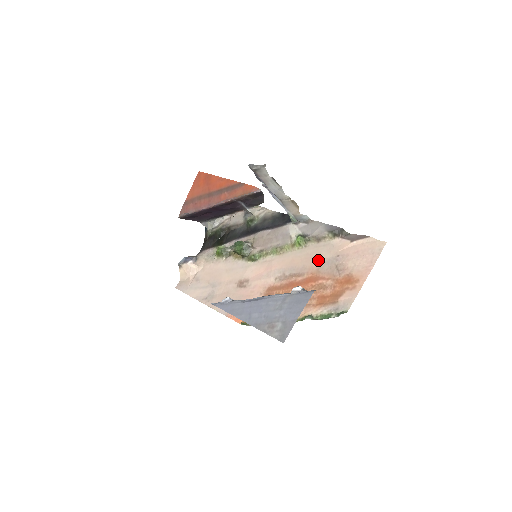
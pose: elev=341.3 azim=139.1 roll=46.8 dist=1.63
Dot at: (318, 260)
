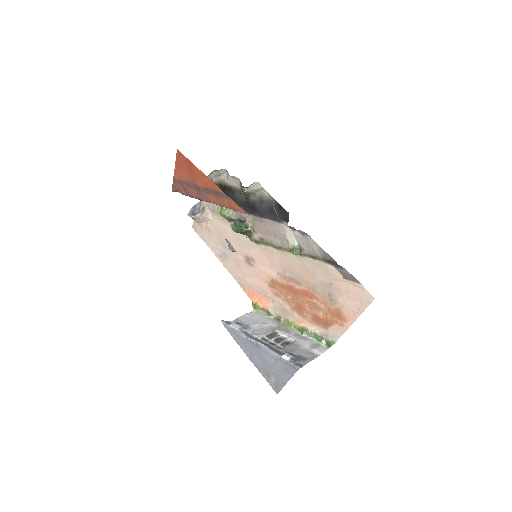
Dot at: (313, 278)
